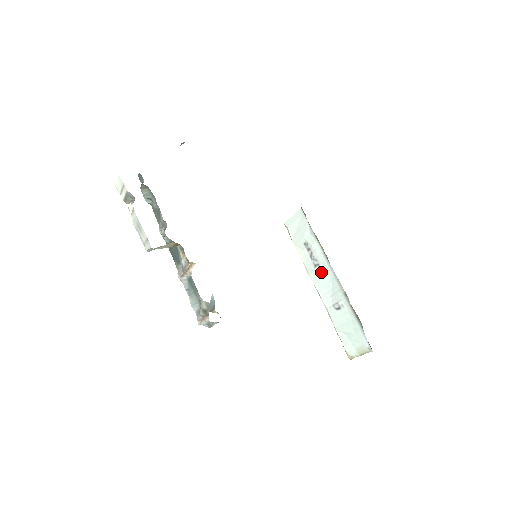
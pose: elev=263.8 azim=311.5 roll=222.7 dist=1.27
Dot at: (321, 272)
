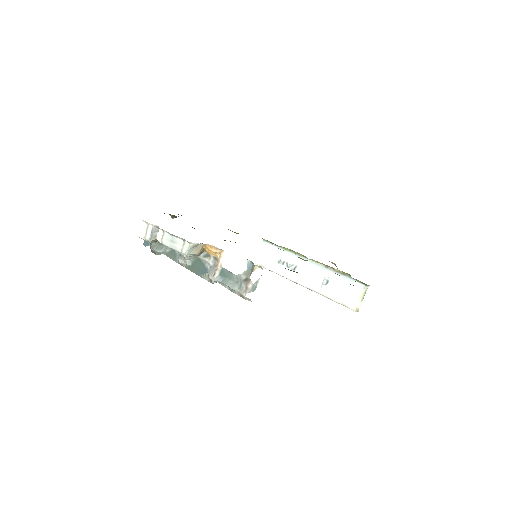
Dot at: (301, 269)
